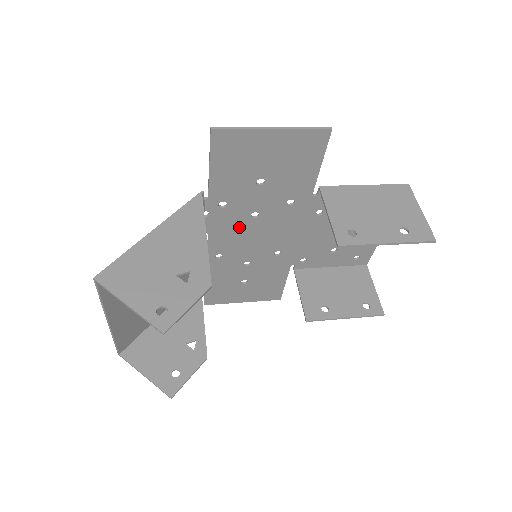
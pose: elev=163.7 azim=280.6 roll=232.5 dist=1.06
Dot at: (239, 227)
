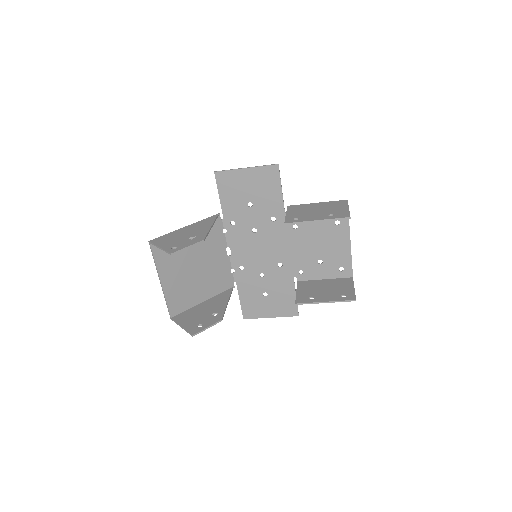
Dot at: (247, 241)
